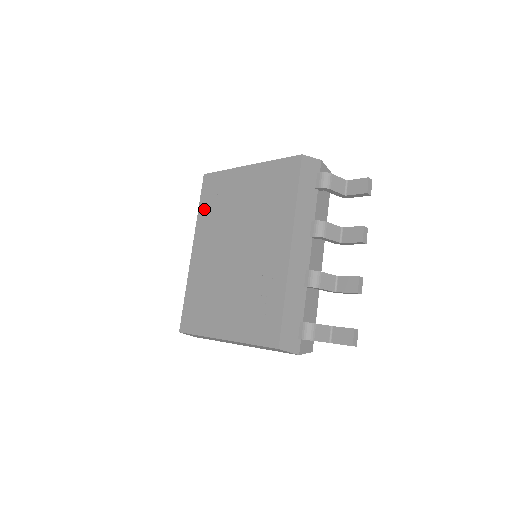
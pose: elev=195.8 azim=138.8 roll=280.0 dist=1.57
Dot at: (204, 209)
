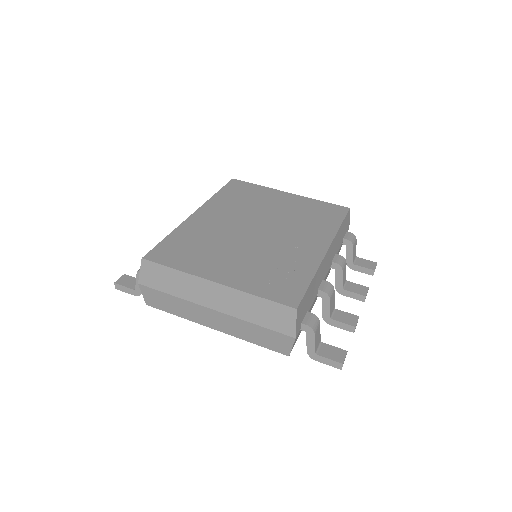
Dot at: (224, 195)
